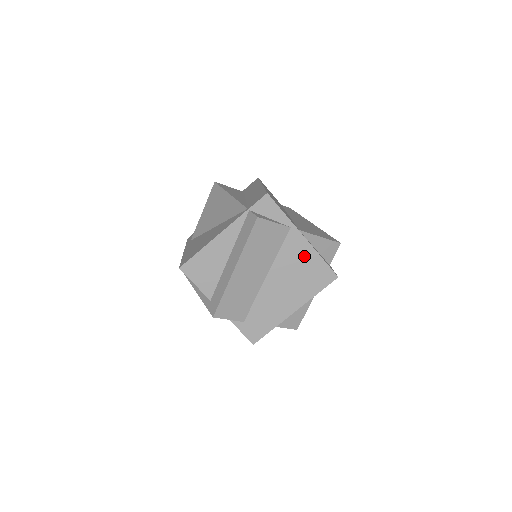
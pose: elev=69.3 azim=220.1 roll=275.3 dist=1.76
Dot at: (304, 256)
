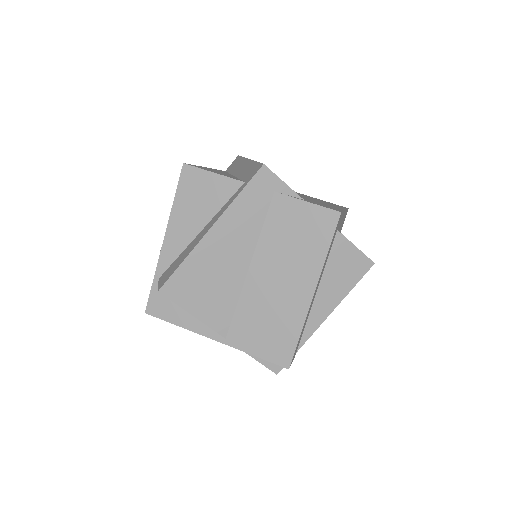
Dot at: occluded
